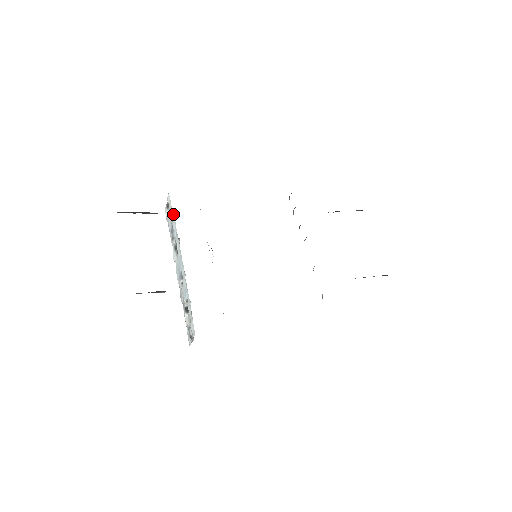
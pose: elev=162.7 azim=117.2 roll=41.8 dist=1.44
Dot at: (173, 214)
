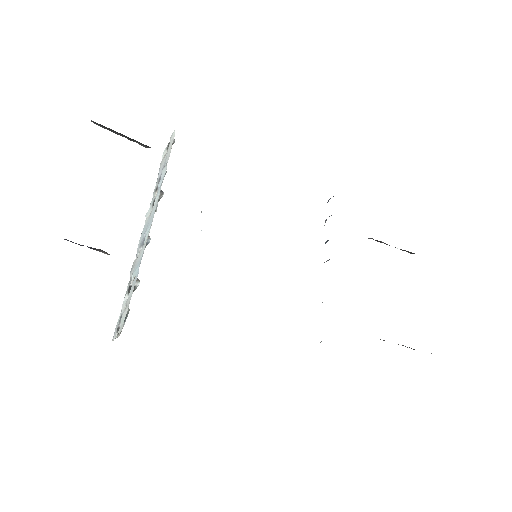
Dot at: occluded
